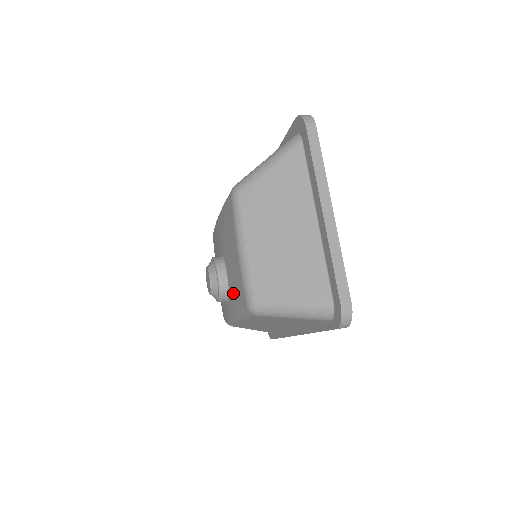
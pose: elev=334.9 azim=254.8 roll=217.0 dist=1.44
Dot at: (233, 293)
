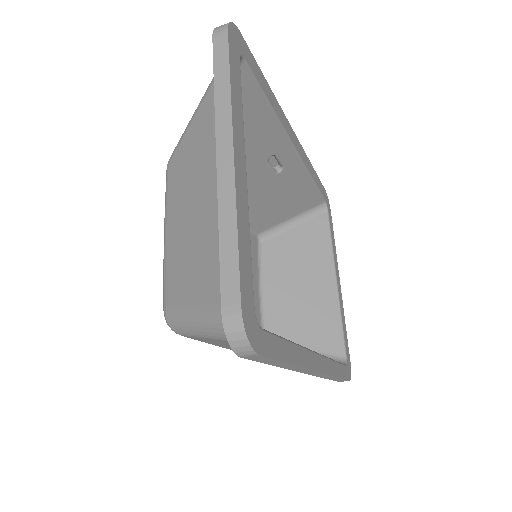
Dot at: occluded
